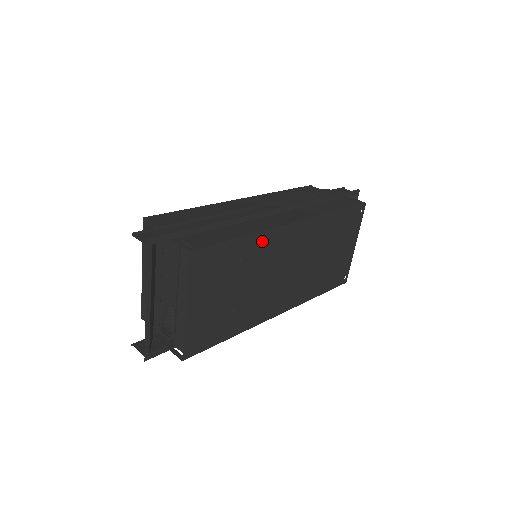
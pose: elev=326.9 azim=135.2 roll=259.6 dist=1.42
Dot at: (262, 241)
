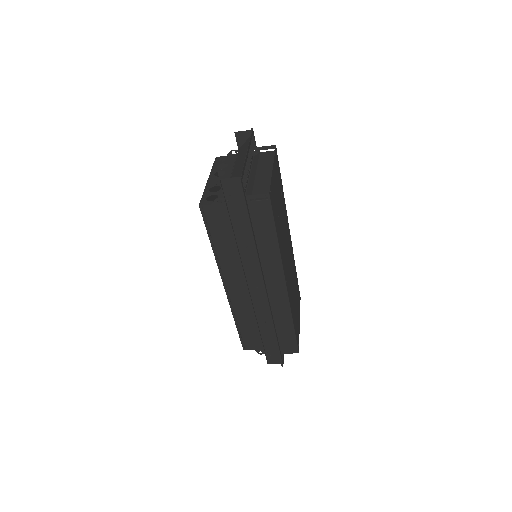
Dot at: (285, 207)
